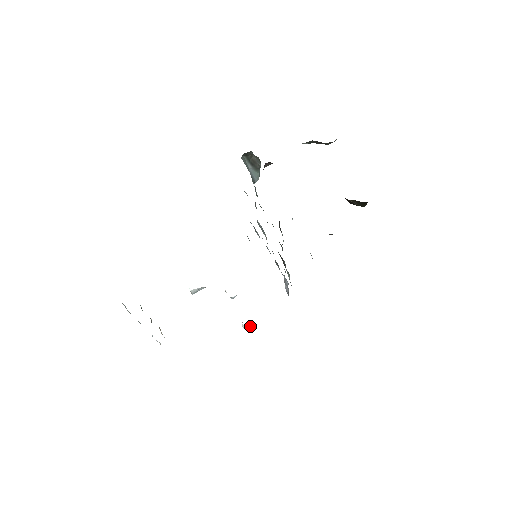
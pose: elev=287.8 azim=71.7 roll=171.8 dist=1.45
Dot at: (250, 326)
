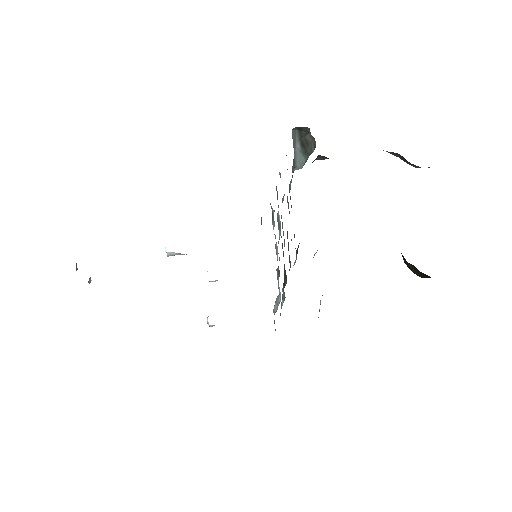
Dot at: occluded
